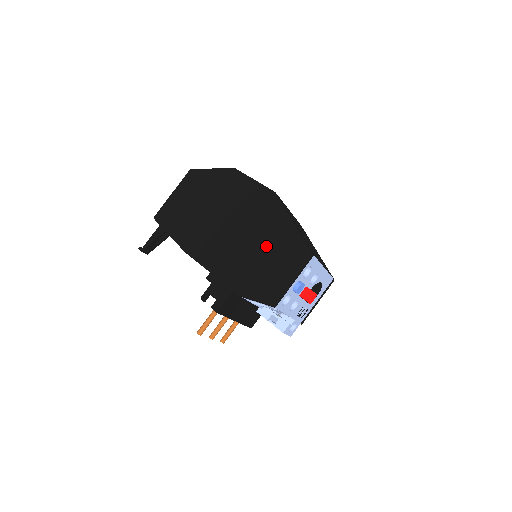
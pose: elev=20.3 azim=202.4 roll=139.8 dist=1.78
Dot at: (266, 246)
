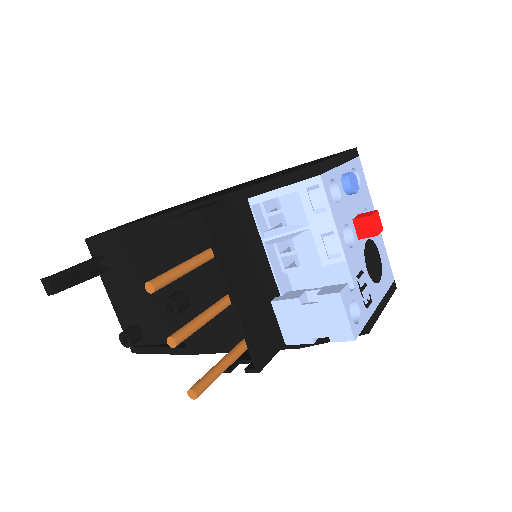
Dot at: (279, 173)
